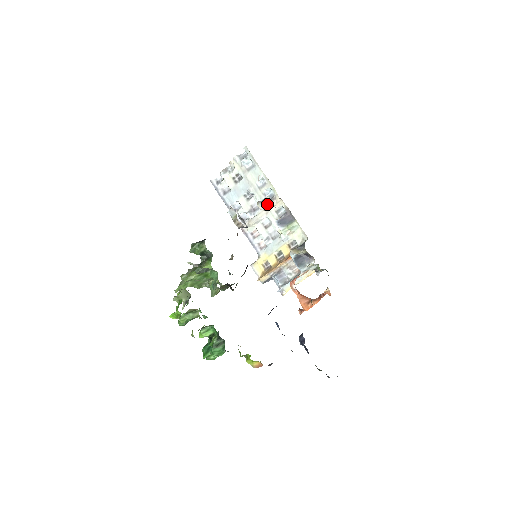
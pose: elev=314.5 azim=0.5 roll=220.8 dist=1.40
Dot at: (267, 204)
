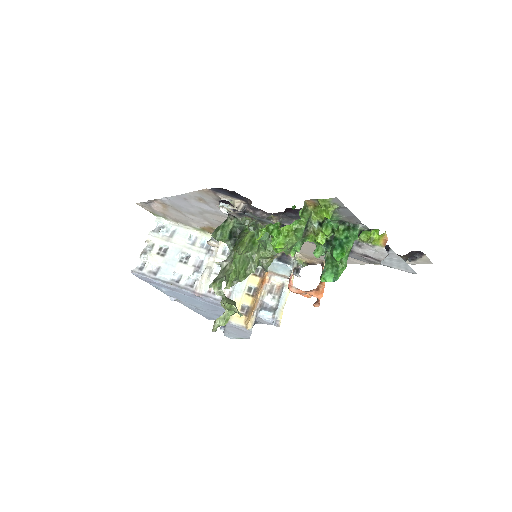
Dot at: occluded
